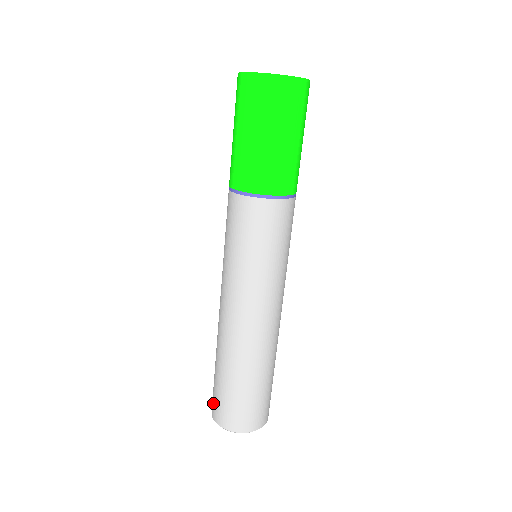
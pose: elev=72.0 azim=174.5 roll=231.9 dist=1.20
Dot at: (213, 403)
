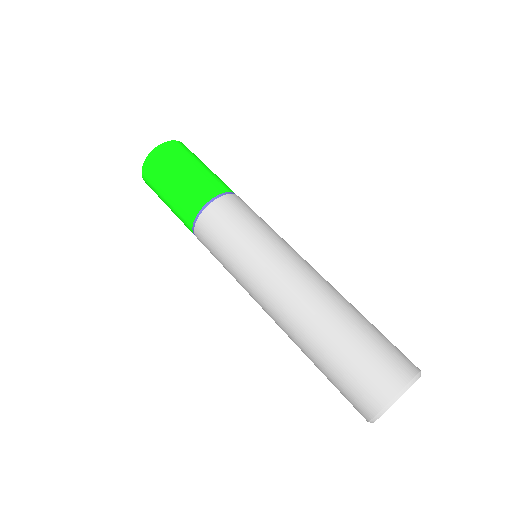
Dot at: (354, 403)
